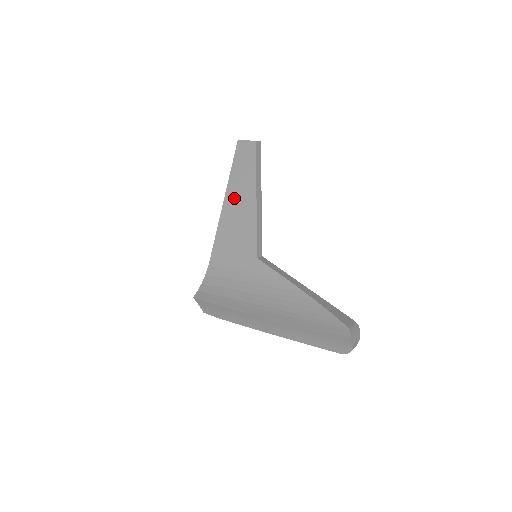
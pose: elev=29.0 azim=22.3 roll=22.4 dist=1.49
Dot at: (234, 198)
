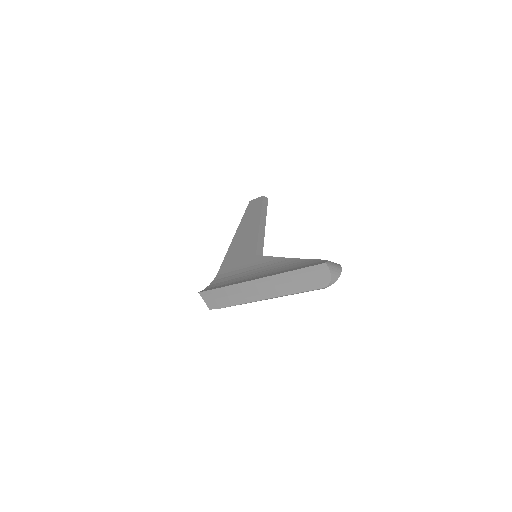
Dot at: (242, 230)
